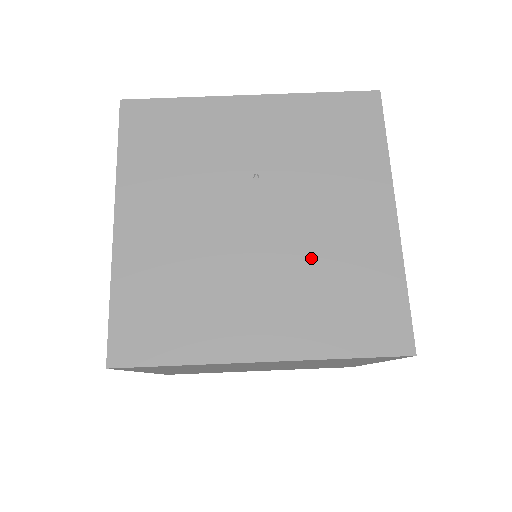
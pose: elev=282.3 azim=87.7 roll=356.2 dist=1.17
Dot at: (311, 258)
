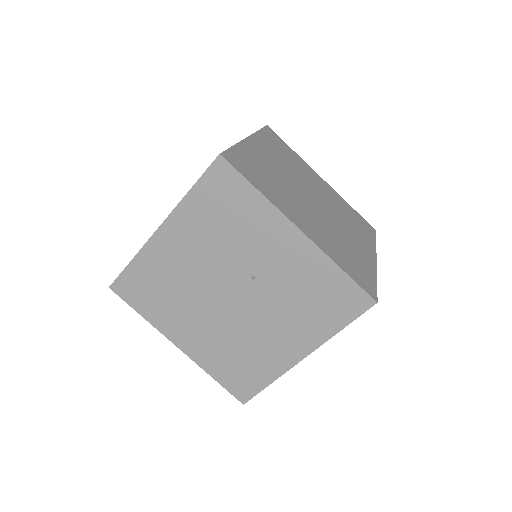
Dot at: (240, 336)
